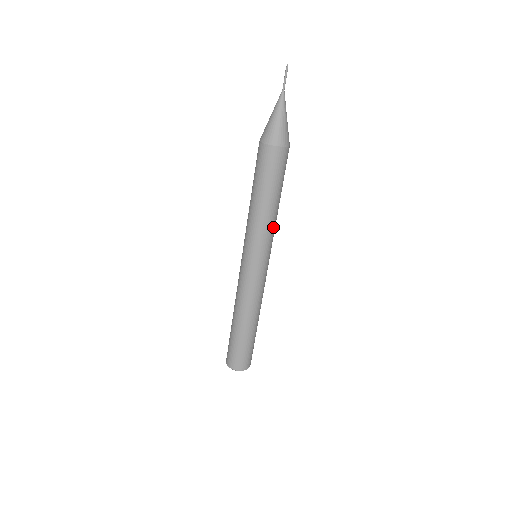
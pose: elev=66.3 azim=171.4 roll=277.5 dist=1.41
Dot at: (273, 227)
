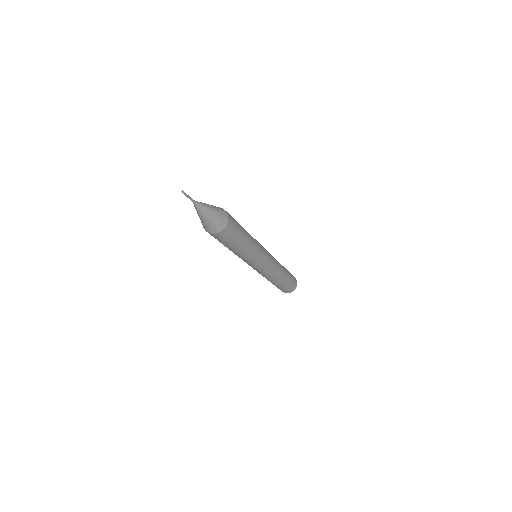
Dot at: (254, 251)
